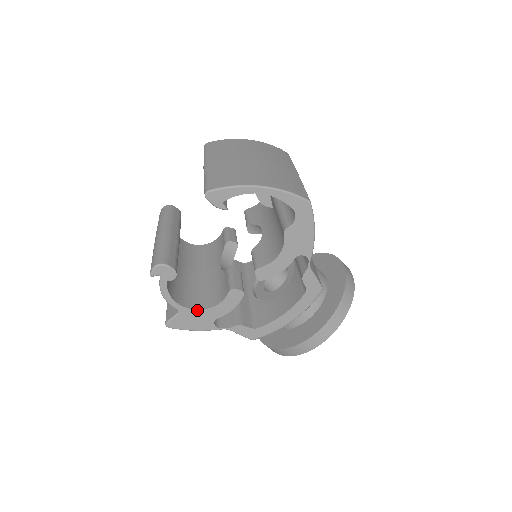
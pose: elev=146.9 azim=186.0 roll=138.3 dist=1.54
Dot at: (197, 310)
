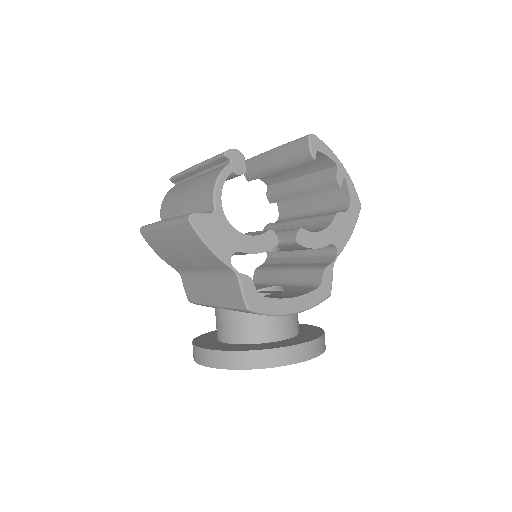
Dot at: (230, 225)
